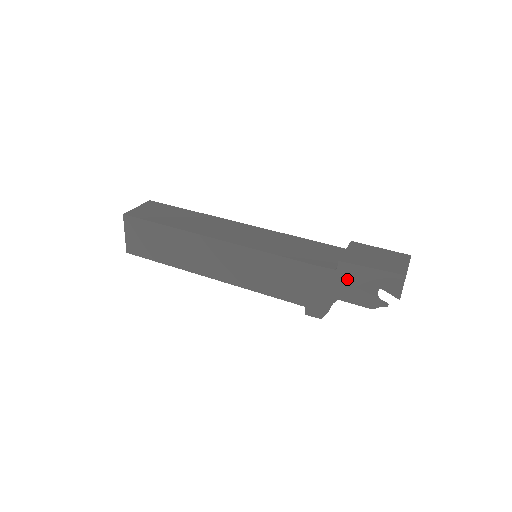
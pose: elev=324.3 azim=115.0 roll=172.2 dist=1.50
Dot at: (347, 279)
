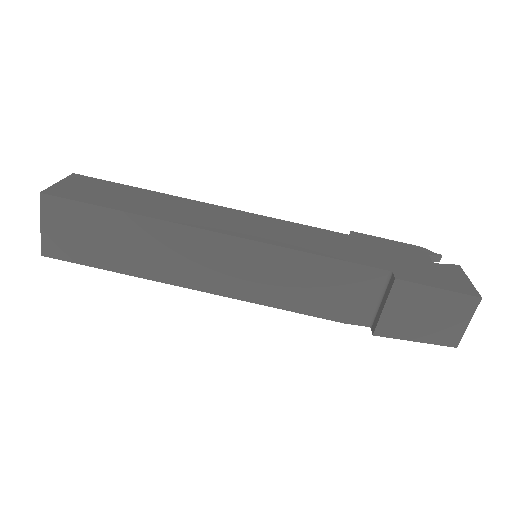
Dot at: occluded
